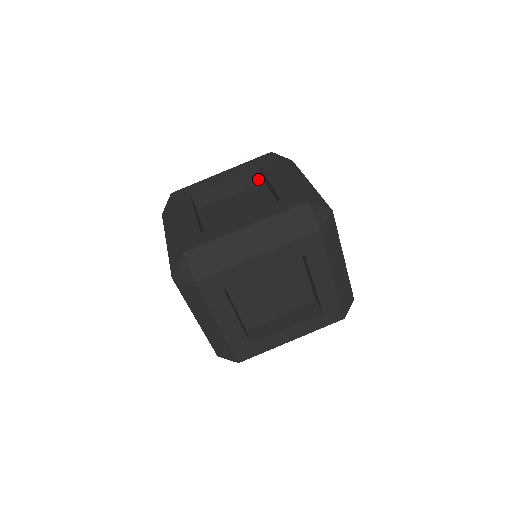
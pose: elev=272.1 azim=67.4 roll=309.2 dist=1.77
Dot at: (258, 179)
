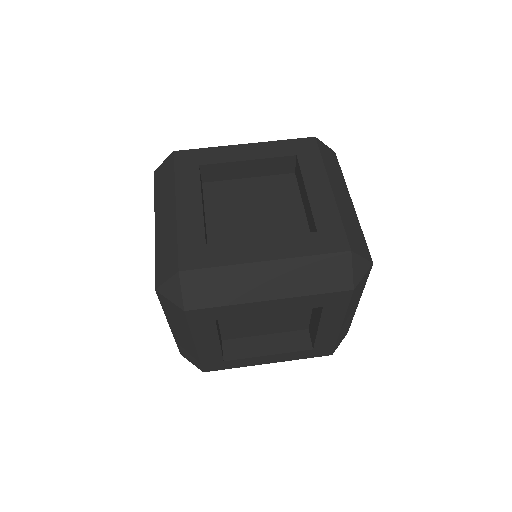
Dot at: (289, 168)
